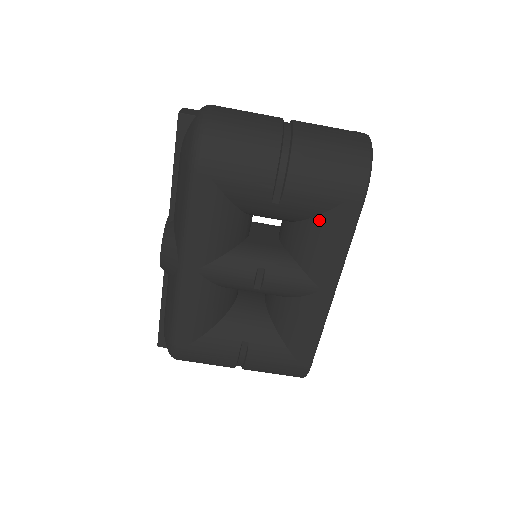
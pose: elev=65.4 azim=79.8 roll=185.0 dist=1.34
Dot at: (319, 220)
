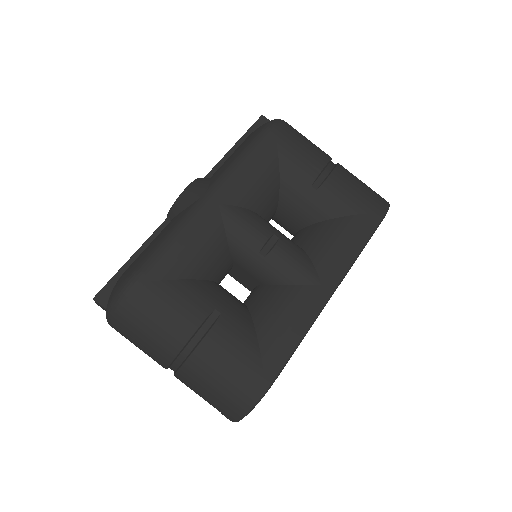
Dot at: (341, 220)
